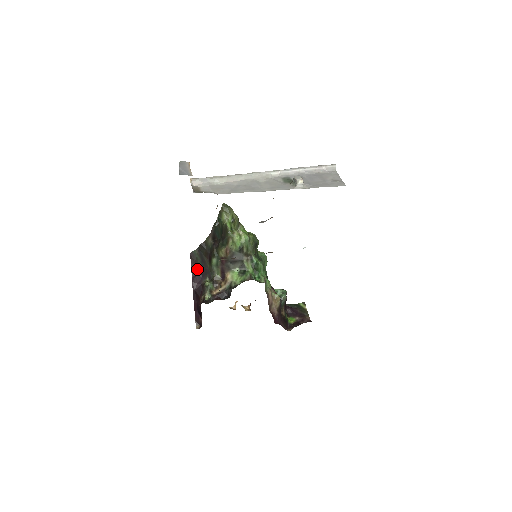
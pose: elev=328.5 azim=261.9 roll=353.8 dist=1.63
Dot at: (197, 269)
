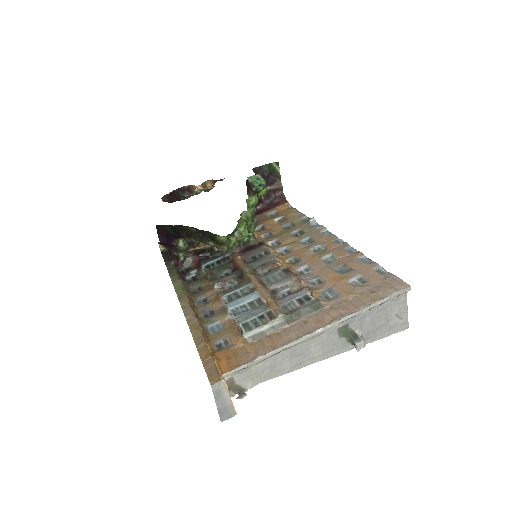
Dot at: (166, 233)
